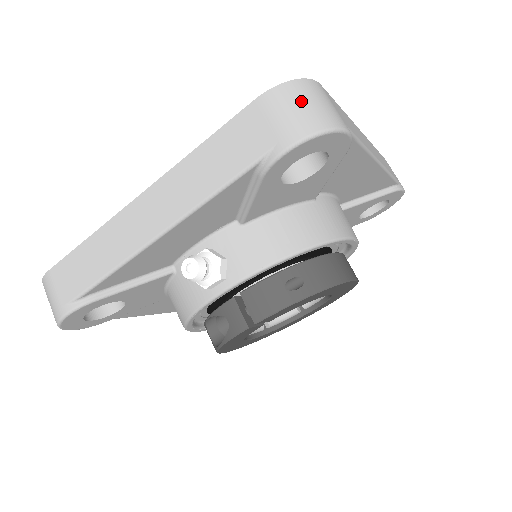
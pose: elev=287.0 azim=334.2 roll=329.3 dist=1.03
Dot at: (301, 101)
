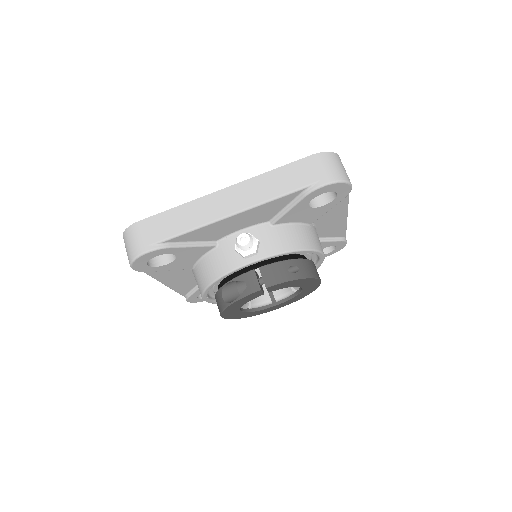
Dot at: (335, 163)
